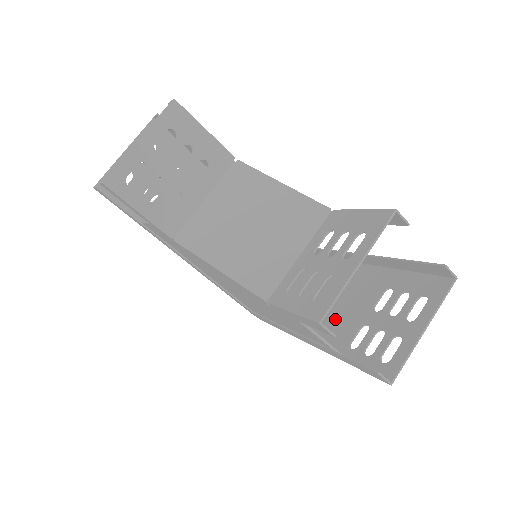
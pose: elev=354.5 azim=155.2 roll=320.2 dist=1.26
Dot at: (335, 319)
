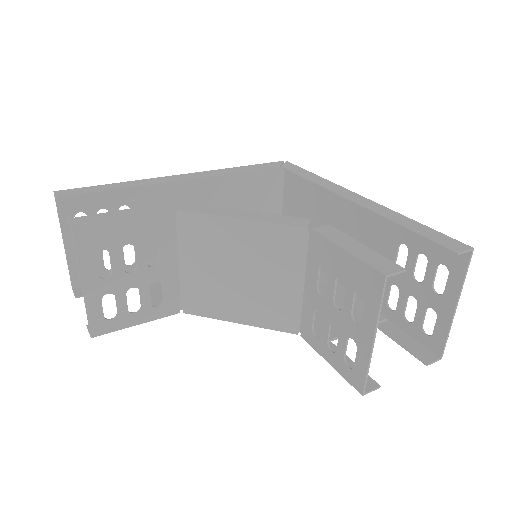
Dot at: occluded
